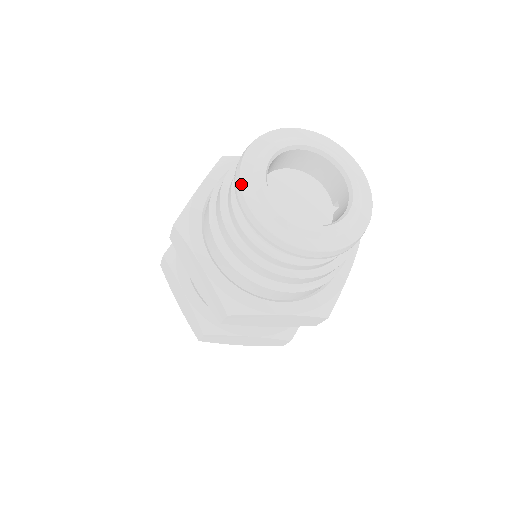
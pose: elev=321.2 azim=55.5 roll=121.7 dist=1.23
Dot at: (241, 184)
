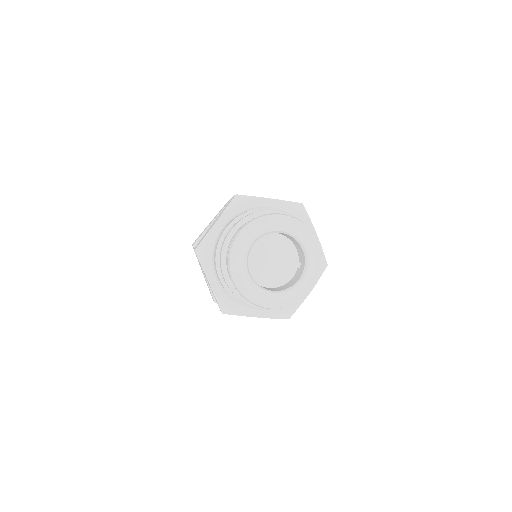
Dot at: (230, 262)
